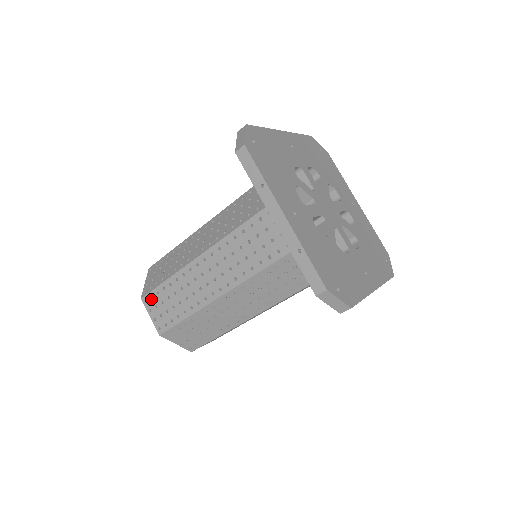
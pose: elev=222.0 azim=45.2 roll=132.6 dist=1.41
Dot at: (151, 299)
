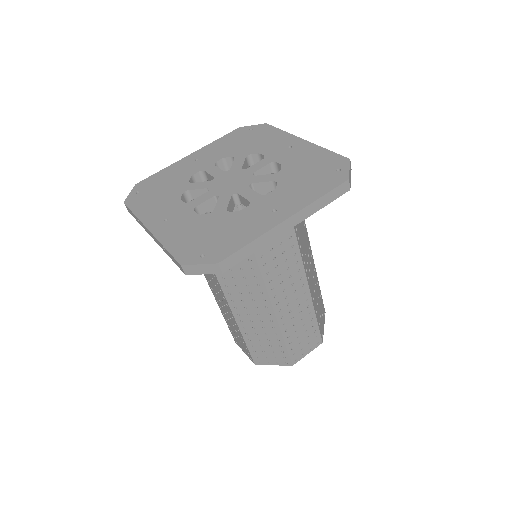
Dot at: (235, 339)
